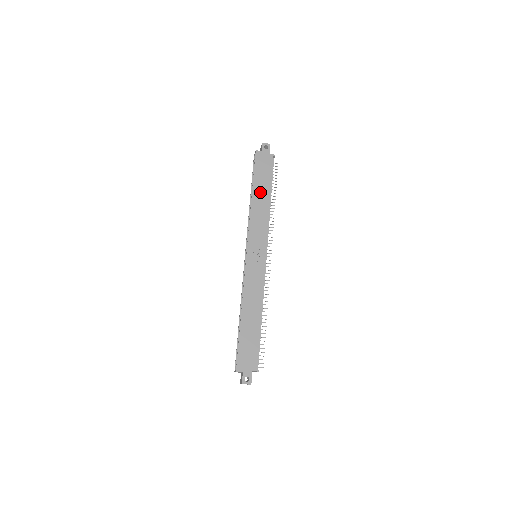
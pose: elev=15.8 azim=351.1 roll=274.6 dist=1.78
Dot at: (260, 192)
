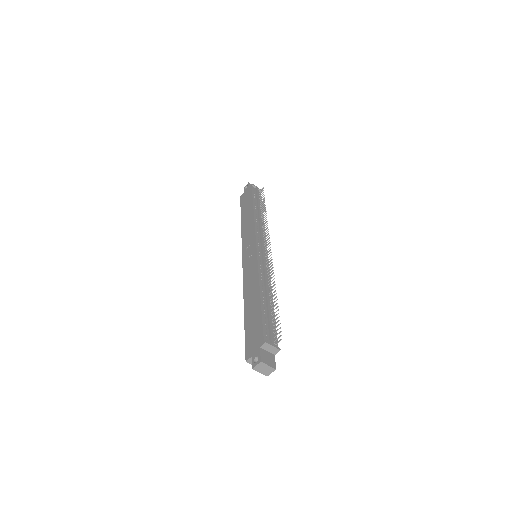
Dot at: (246, 214)
